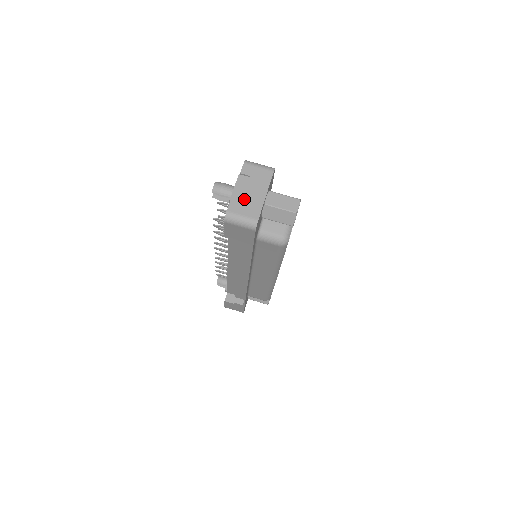
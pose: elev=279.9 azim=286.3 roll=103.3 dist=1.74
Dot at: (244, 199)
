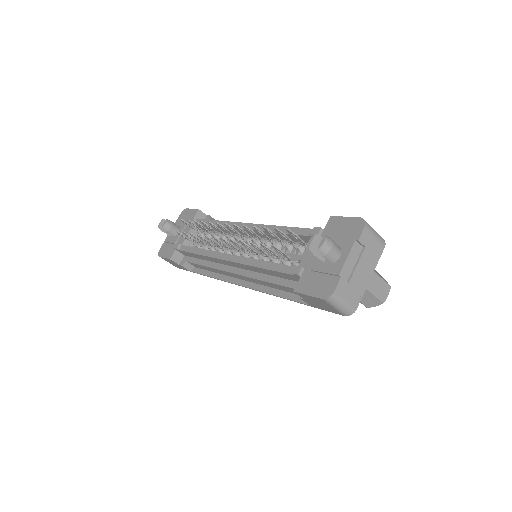
Dot at: (353, 278)
